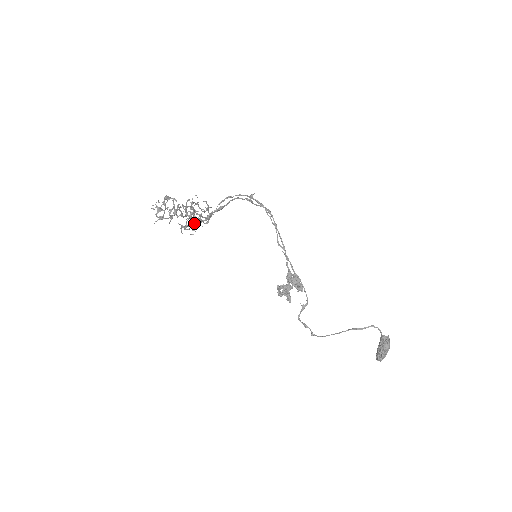
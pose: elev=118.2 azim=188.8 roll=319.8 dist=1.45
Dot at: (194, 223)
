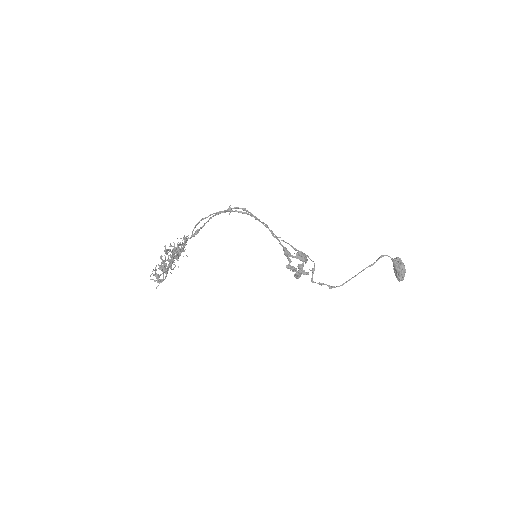
Dot at: occluded
